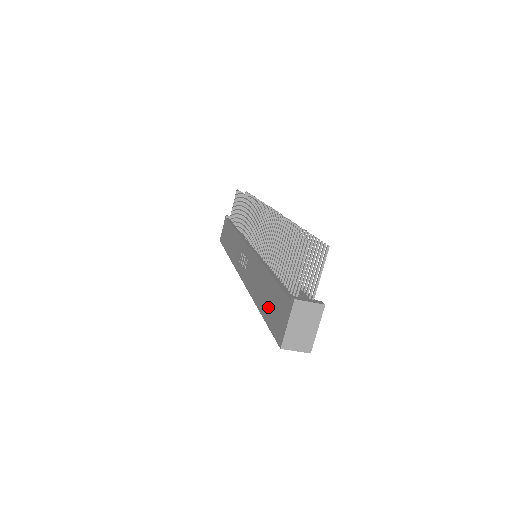
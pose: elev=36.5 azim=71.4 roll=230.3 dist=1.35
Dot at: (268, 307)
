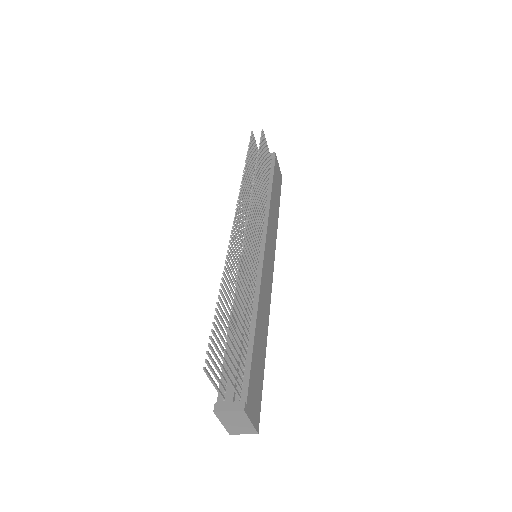
Dot at: occluded
